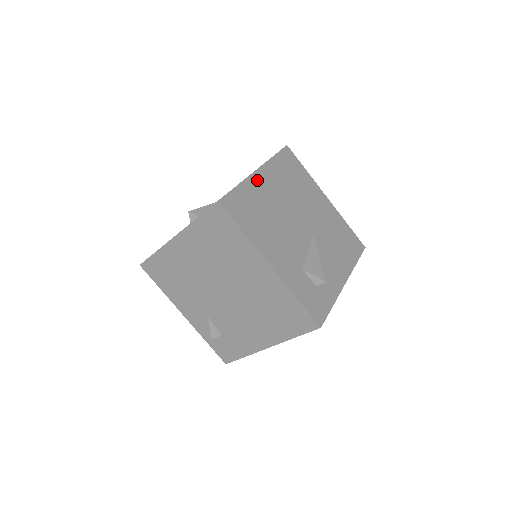
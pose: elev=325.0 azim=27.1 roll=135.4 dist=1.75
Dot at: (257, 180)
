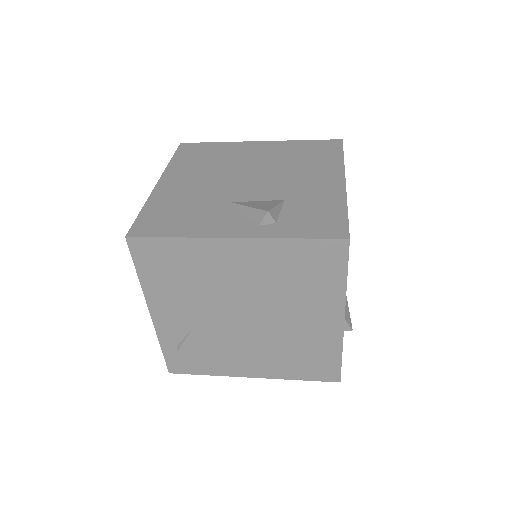
Dot at: occluded
